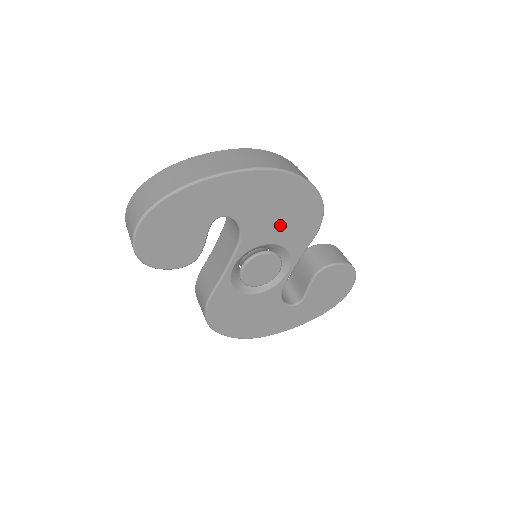
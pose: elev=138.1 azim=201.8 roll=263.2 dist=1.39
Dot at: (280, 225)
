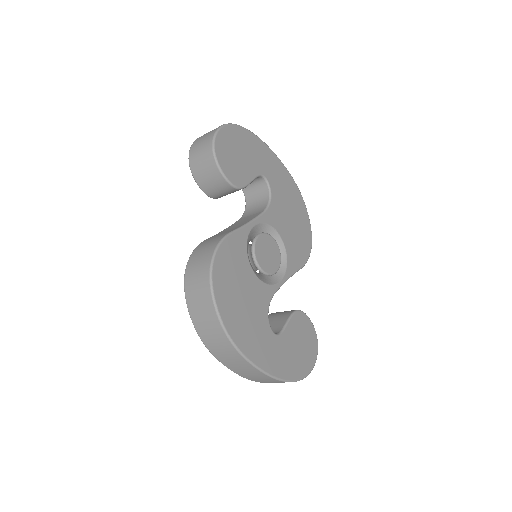
Dot at: (289, 228)
